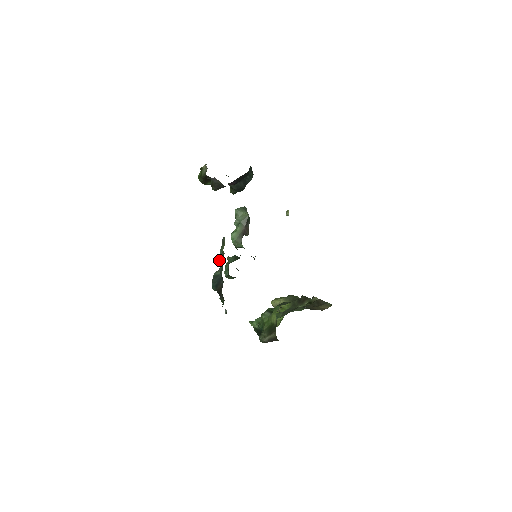
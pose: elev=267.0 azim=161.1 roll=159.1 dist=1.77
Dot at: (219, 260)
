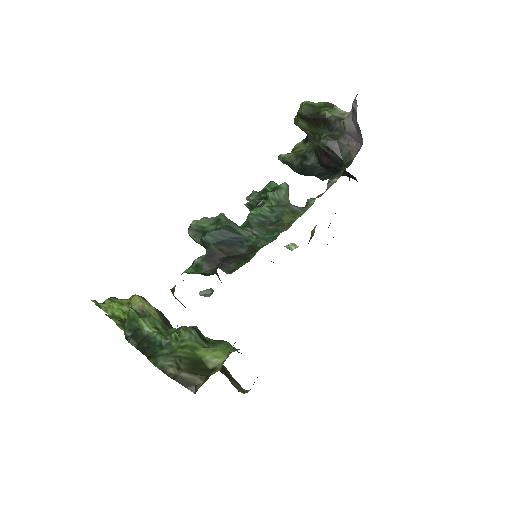
Dot at: (258, 219)
